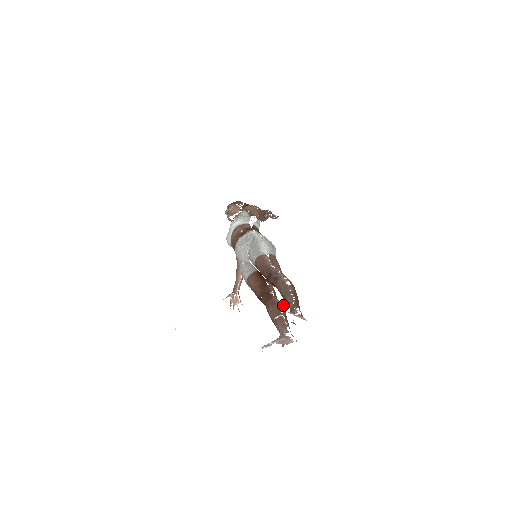
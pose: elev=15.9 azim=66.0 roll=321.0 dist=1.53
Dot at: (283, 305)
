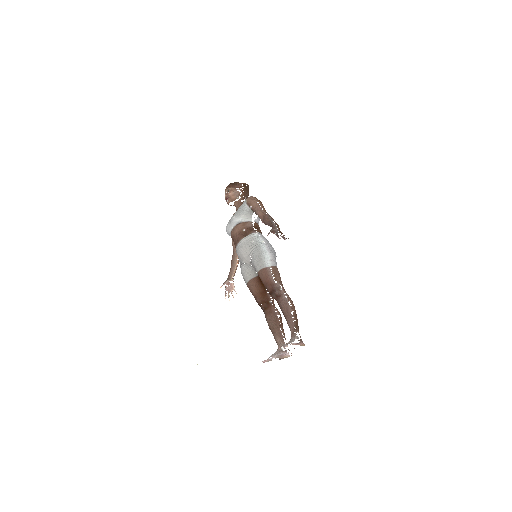
Dot at: (280, 314)
